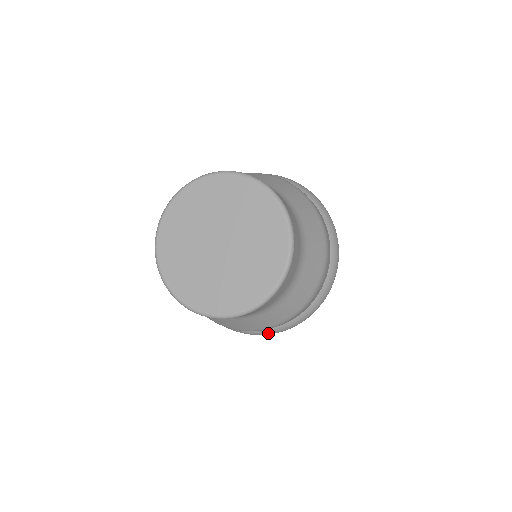
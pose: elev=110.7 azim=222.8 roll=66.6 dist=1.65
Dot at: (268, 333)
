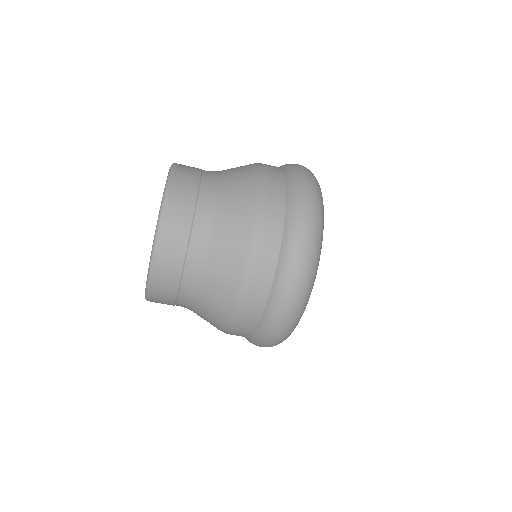
Dot at: occluded
